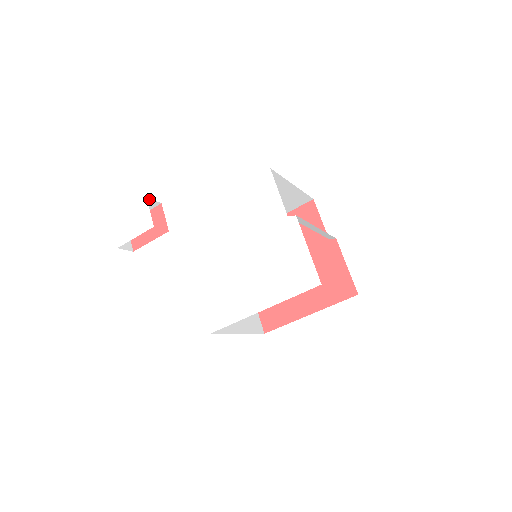
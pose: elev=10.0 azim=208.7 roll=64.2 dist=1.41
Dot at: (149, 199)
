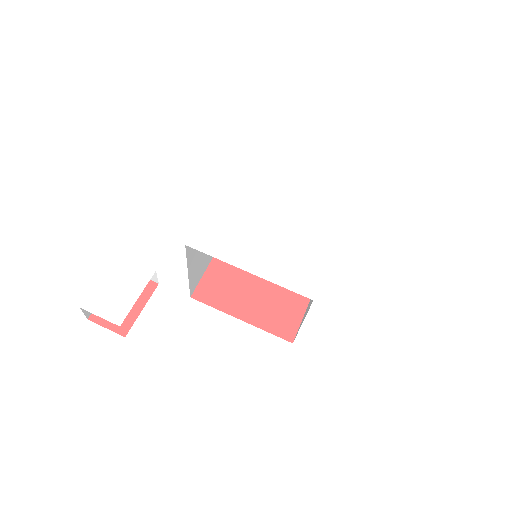
Dot at: occluded
